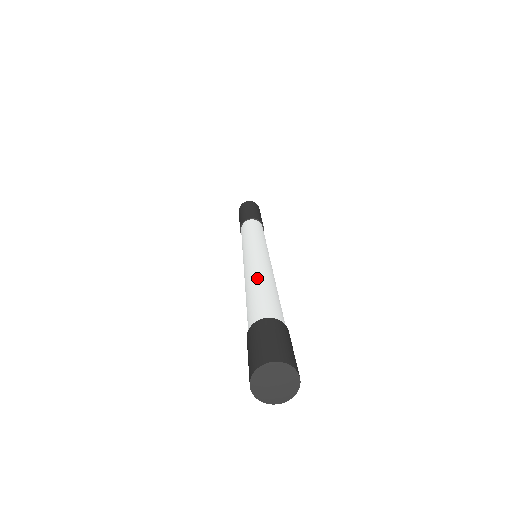
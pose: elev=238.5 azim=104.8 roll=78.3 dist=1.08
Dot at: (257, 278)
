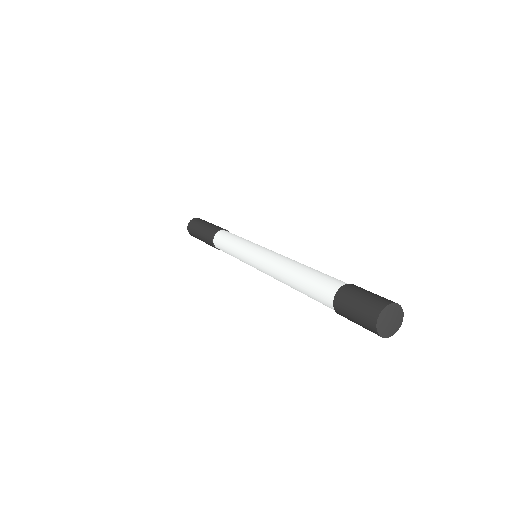
Dot at: (305, 265)
